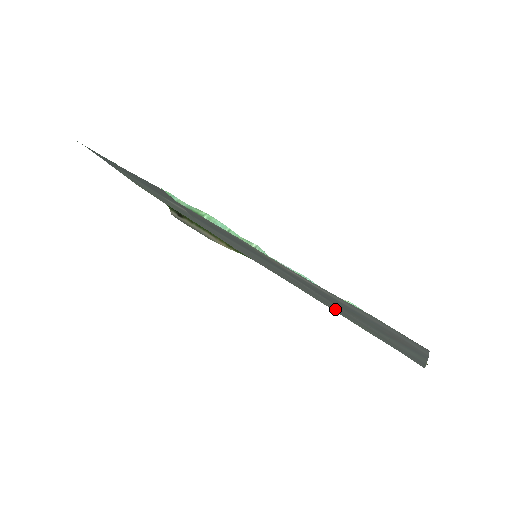
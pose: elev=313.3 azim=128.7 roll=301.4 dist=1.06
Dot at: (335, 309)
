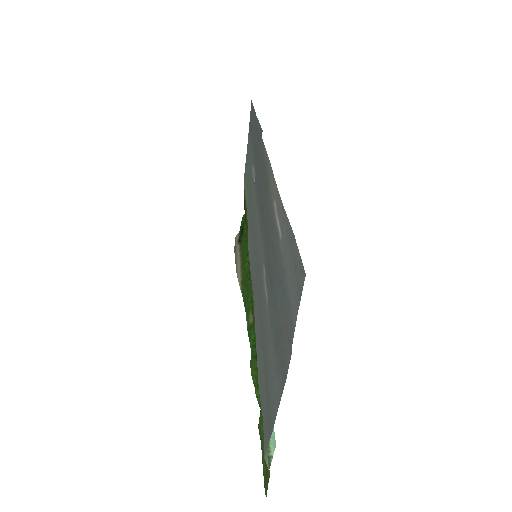
Dot at: (260, 332)
